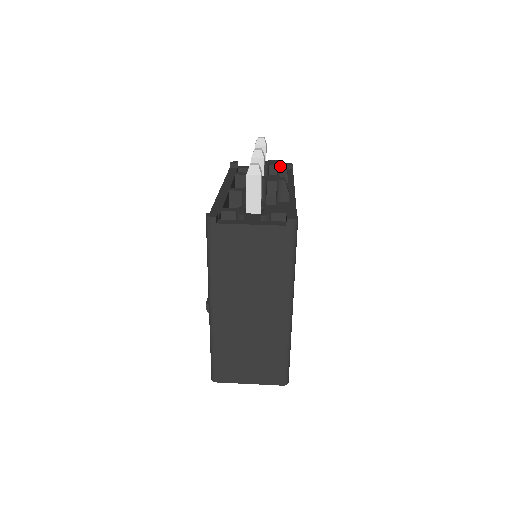
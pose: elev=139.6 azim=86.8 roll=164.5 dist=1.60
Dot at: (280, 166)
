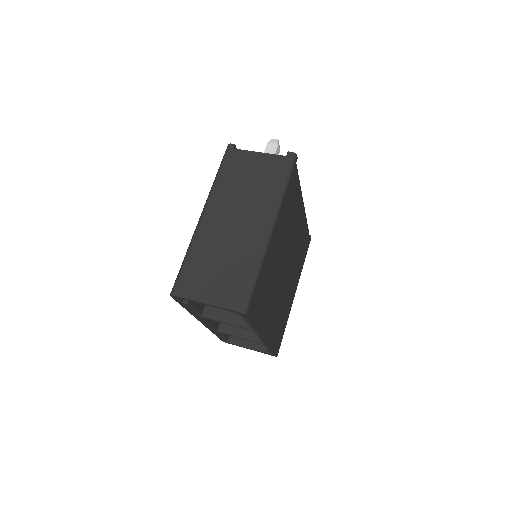
Dot at: occluded
